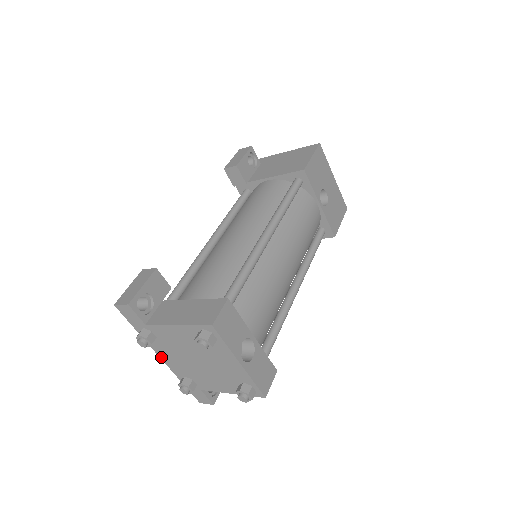
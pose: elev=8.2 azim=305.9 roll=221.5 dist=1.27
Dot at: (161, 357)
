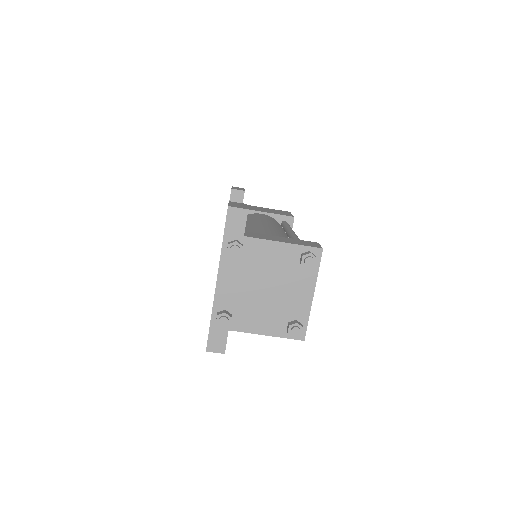
Dot at: (219, 280)
